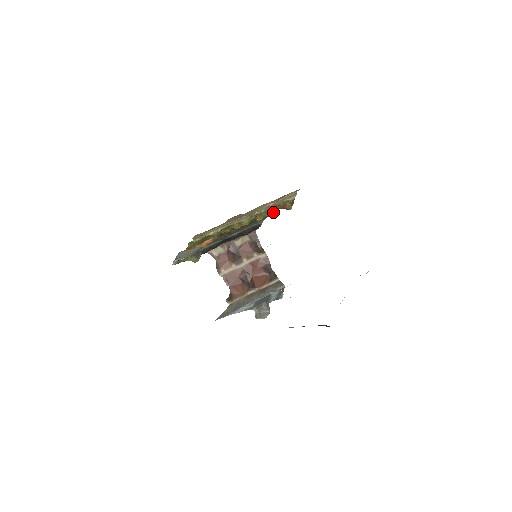
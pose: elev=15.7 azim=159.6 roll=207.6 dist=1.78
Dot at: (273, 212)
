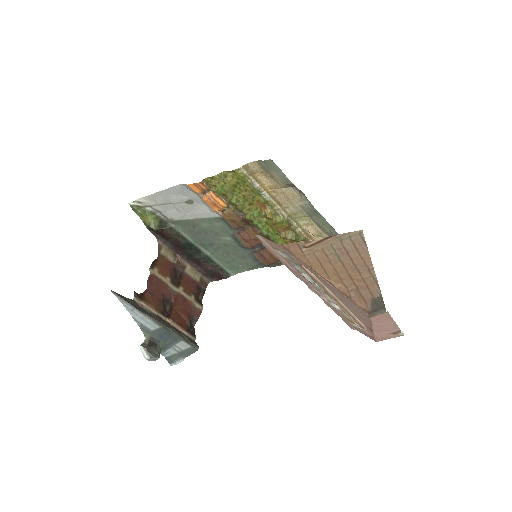
Dot at: (273, 262)
